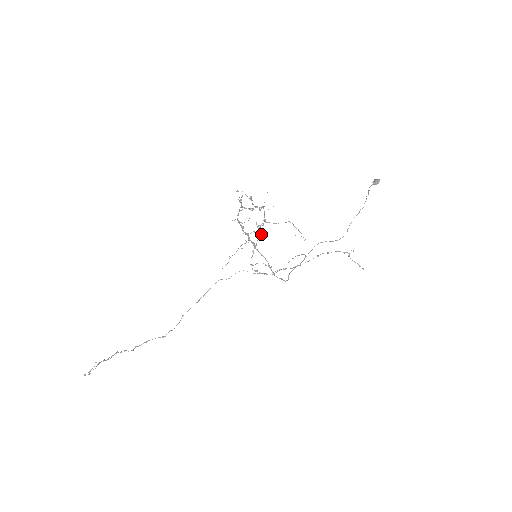
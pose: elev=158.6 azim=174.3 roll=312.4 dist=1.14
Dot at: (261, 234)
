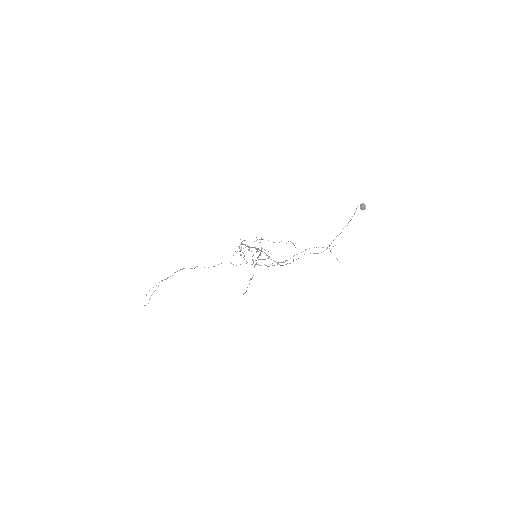
Dot at: (260, 242)
